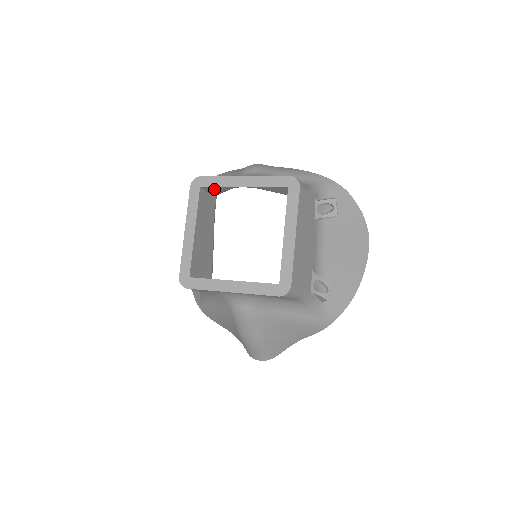
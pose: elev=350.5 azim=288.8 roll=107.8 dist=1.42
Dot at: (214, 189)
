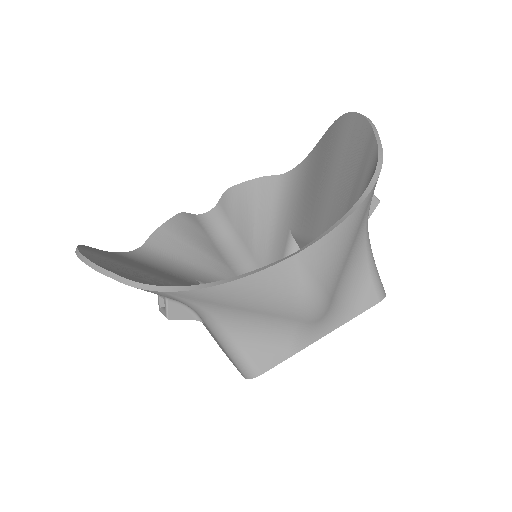
Dot at: occluded
